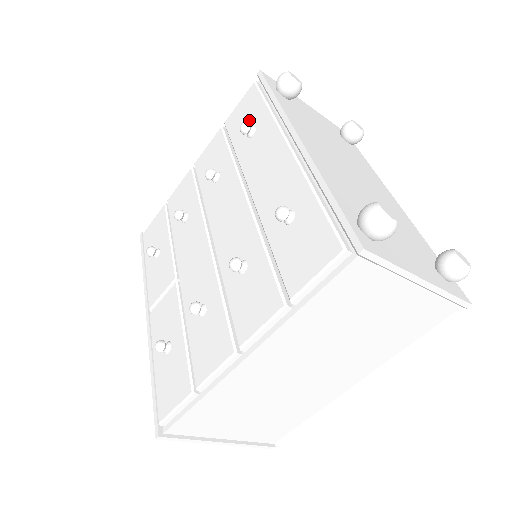
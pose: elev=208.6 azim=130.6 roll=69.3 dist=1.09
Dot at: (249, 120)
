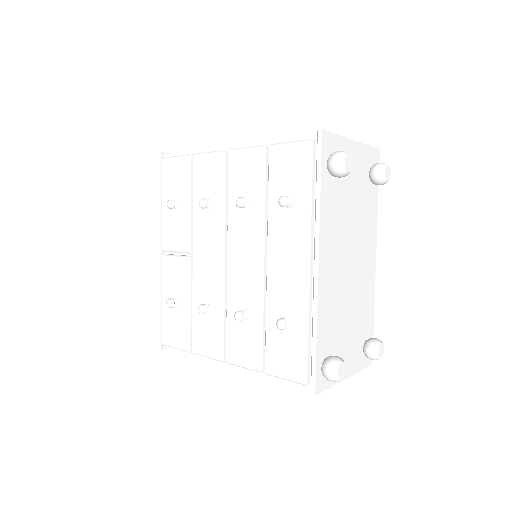
Dot at: (291, 184)
